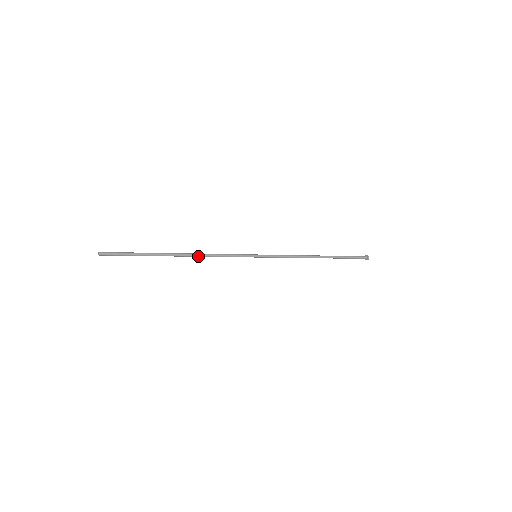
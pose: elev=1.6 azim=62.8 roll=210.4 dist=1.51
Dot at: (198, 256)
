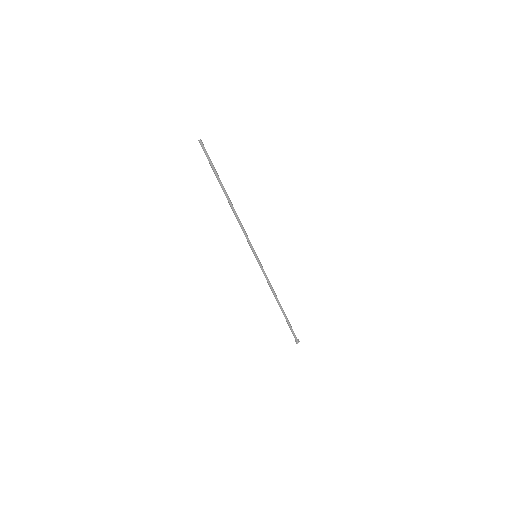
Dot at: (235, 213)
